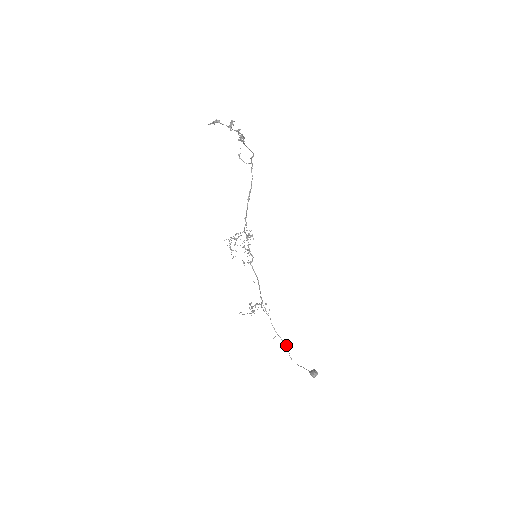
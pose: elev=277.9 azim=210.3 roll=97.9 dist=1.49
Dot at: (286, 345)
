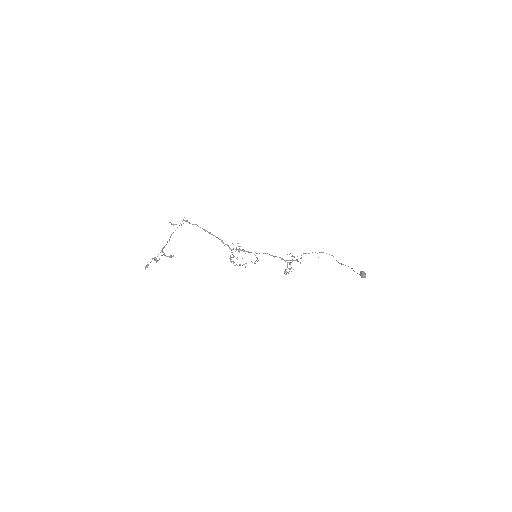
Dot at: occluded
